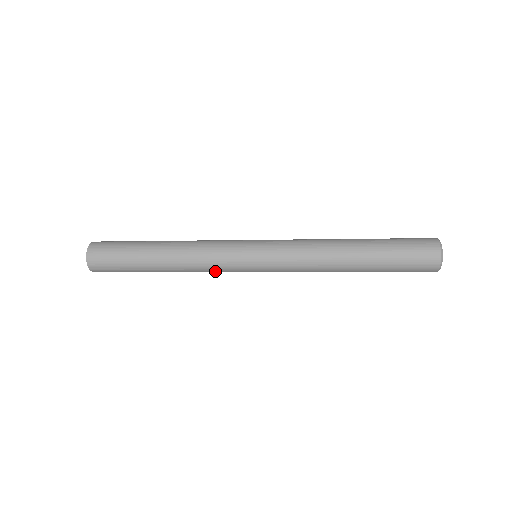
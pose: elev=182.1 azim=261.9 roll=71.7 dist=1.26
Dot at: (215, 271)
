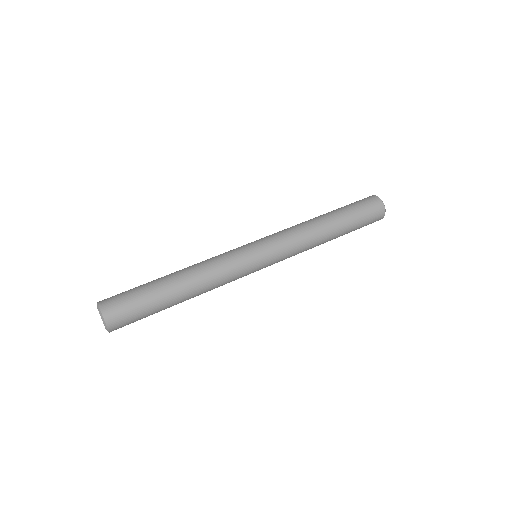
Dot at: occluded
